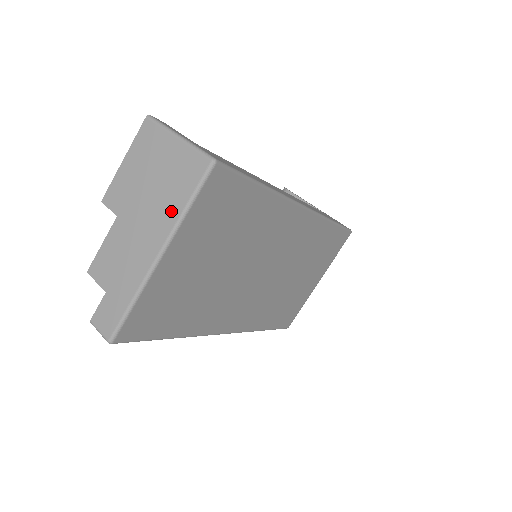
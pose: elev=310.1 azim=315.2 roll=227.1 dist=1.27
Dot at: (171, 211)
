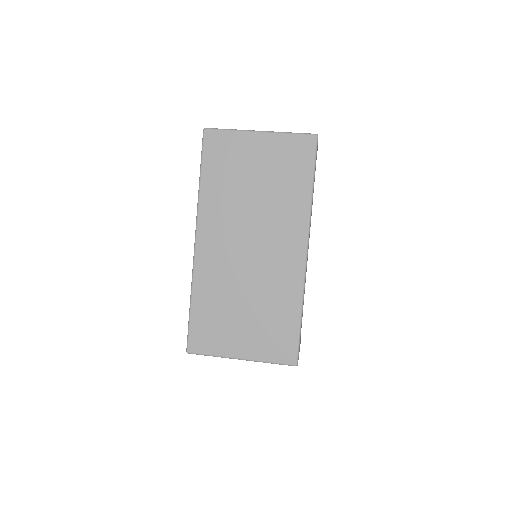
Dot at: occluded
